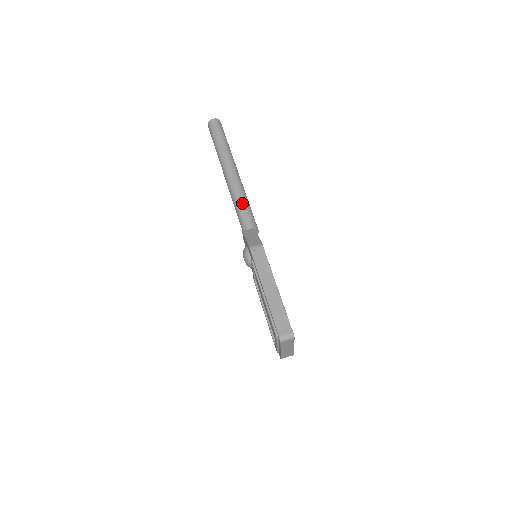
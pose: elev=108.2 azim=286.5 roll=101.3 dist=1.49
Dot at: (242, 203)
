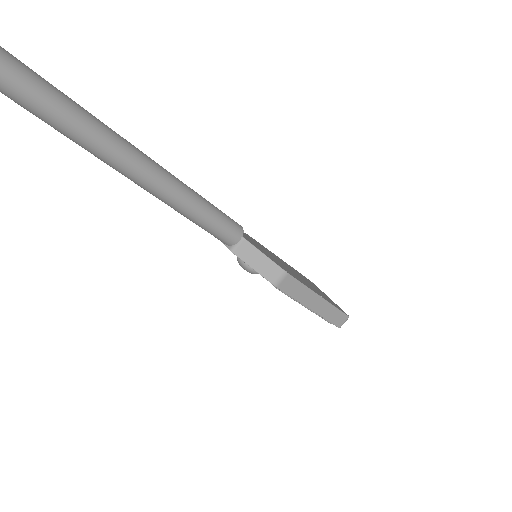
Dot at: (205, 216)
